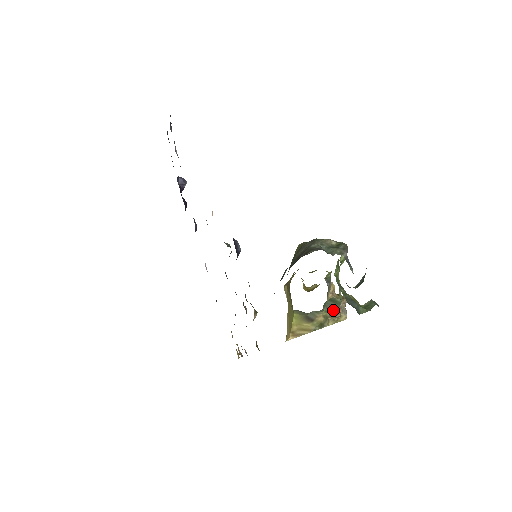
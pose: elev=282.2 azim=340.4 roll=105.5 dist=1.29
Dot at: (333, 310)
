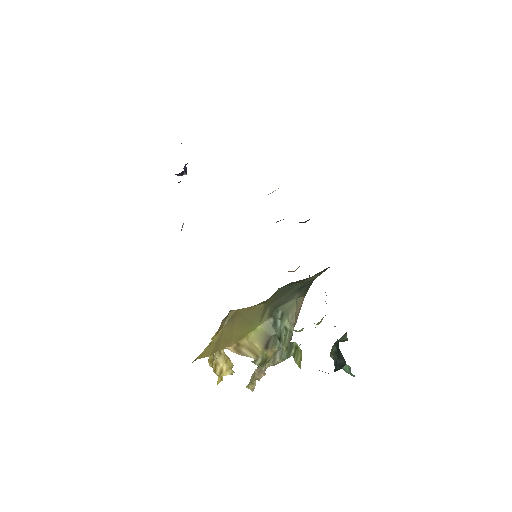
Dot at: (272, 361)
